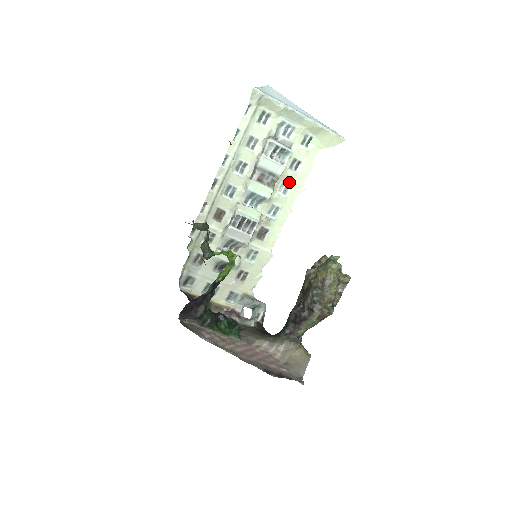
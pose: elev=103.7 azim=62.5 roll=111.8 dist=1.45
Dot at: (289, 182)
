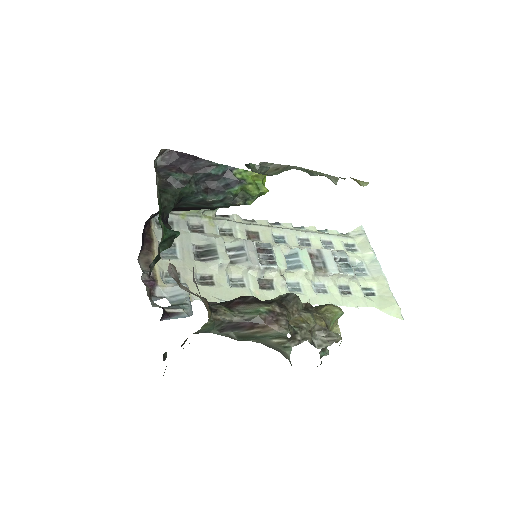
Dot at: (328, 291)
